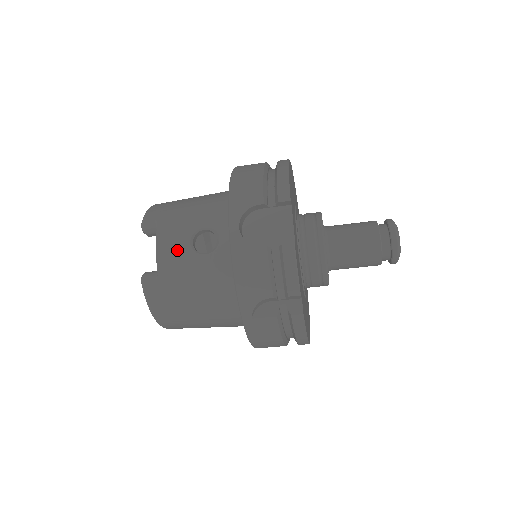
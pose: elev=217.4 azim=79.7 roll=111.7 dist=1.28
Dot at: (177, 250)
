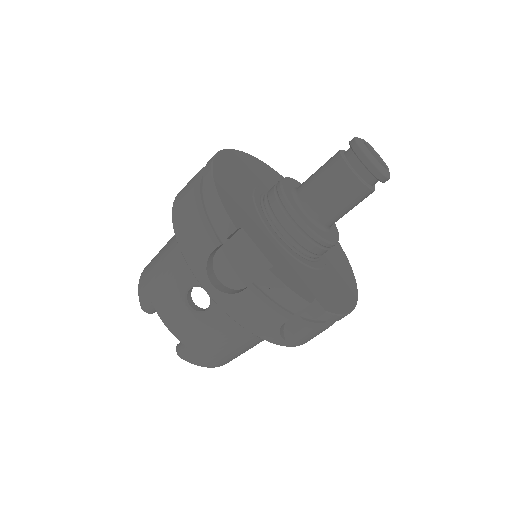
Dot at: (183, 320)
